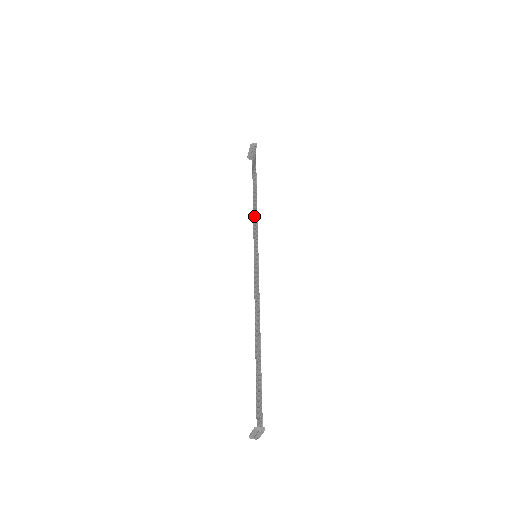
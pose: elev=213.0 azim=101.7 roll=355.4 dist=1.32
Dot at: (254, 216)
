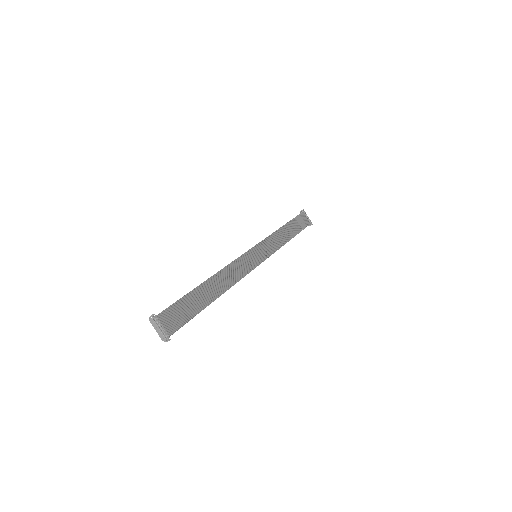
Dot at: (278, 242)
